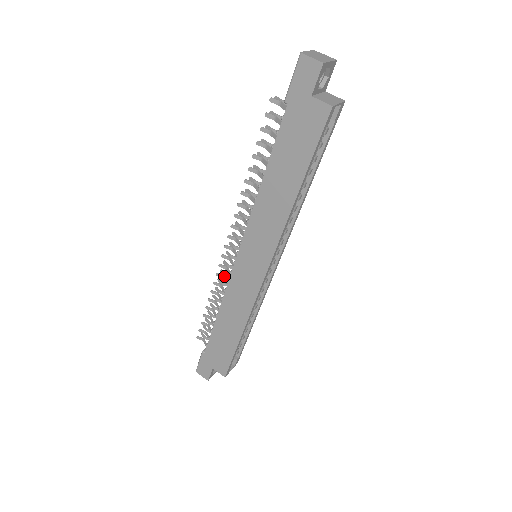
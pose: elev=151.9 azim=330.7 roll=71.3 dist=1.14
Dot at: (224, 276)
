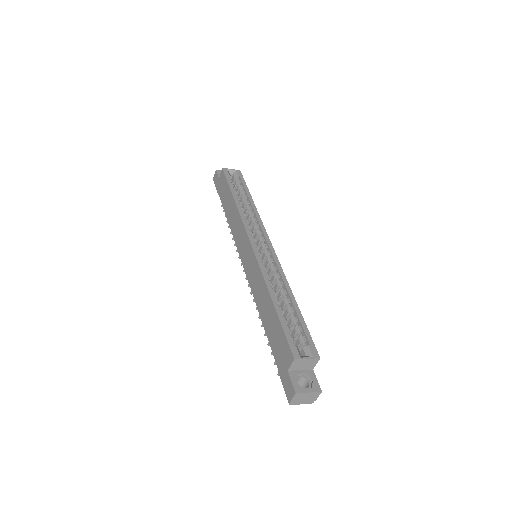
Dot at: occluded
